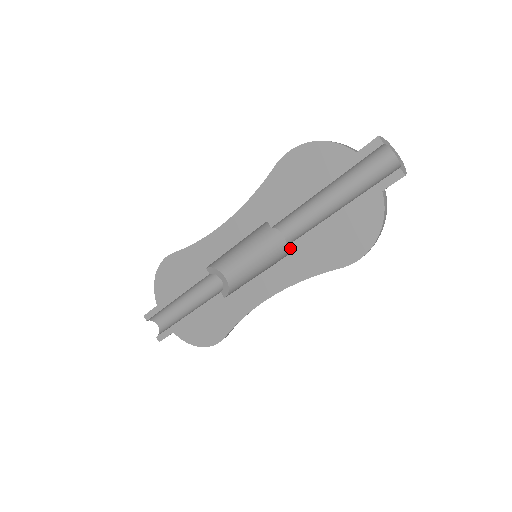
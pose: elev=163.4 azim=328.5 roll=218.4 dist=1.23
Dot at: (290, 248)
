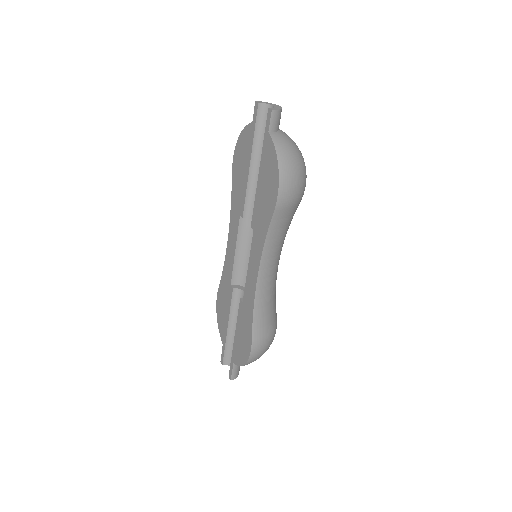
Dot at: (252, 224)
